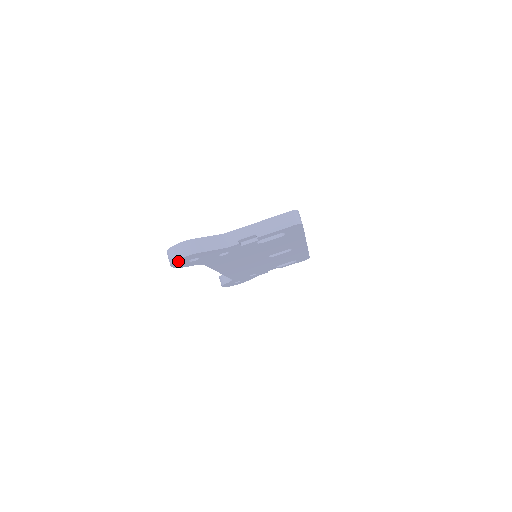
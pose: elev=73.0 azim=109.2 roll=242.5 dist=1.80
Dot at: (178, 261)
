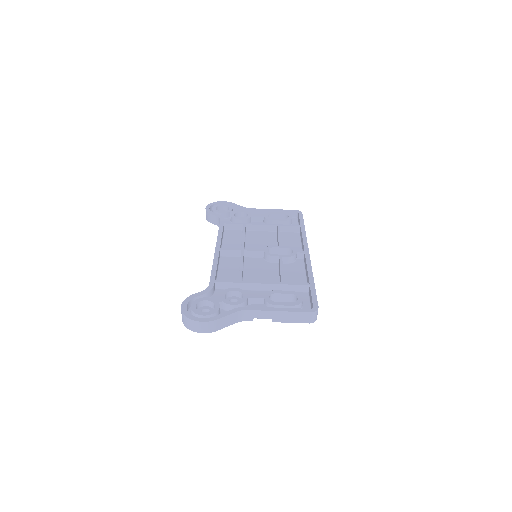
Dot at: occluded
